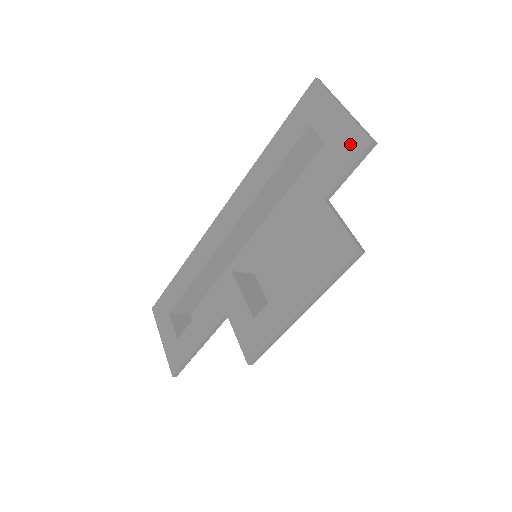
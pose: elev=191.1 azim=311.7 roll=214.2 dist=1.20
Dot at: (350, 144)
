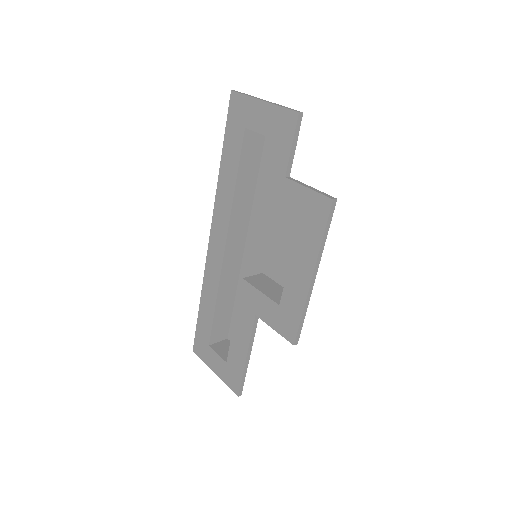
Dot at: (283, 124)
